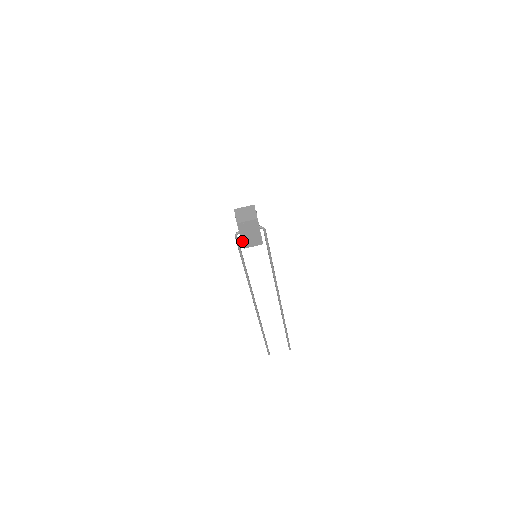
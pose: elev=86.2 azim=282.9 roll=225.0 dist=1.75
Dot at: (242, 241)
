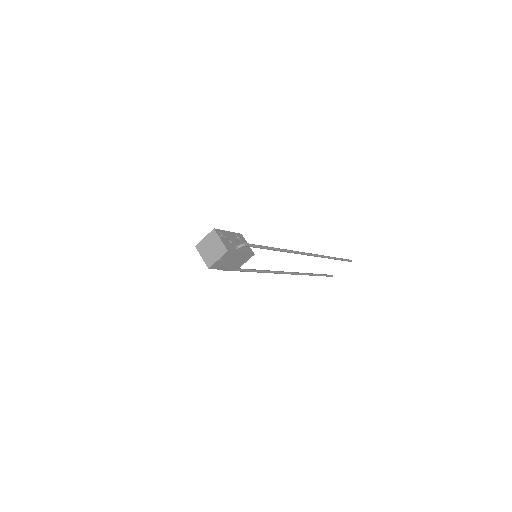
Dot at: (229, 269)
